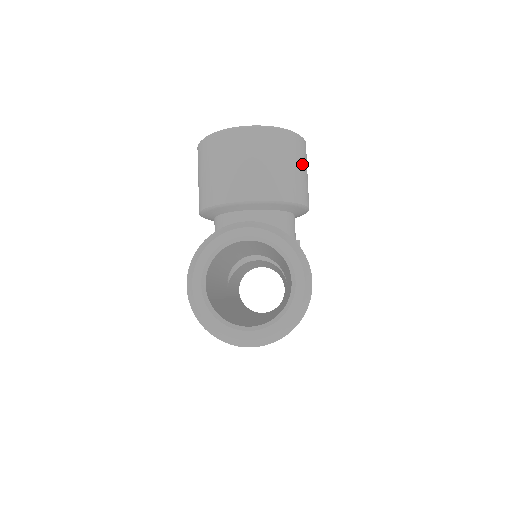
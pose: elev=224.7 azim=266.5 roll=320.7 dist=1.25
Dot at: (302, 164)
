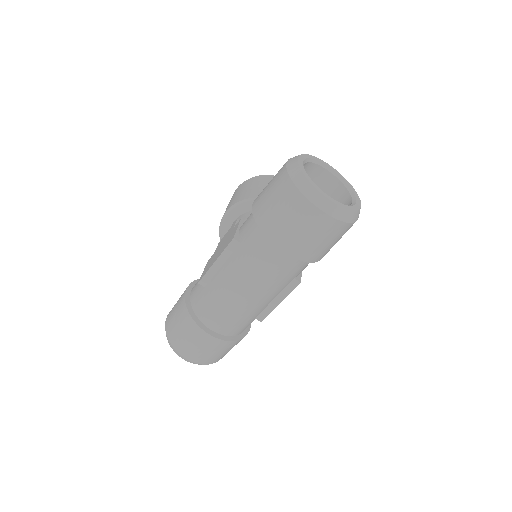
Dot at: occluded
